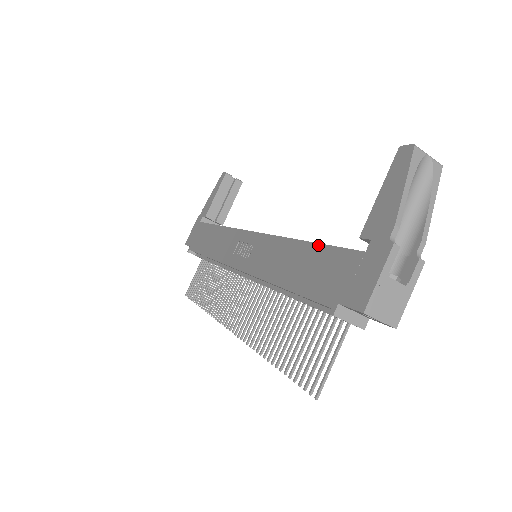
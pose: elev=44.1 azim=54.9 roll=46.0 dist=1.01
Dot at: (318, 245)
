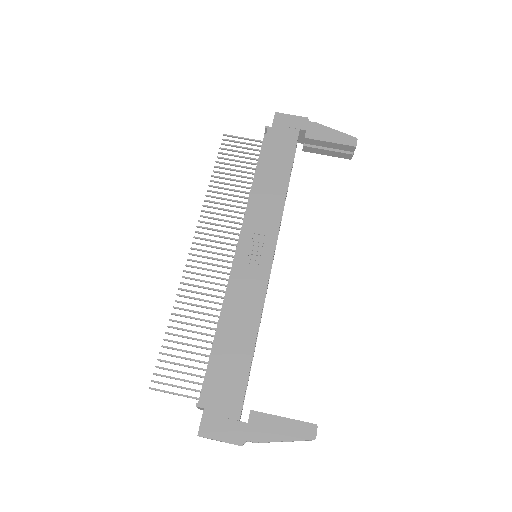
Dot at: (249, 365)
